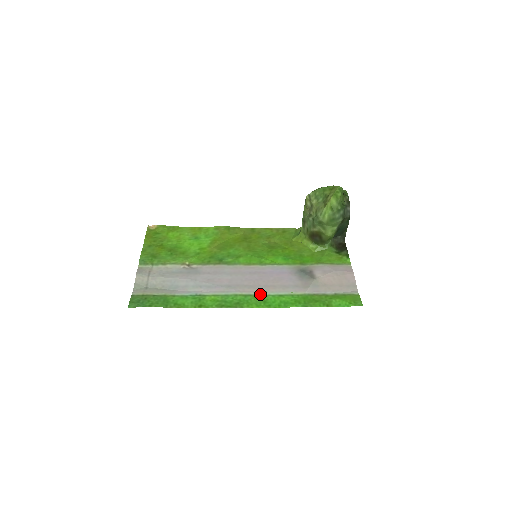
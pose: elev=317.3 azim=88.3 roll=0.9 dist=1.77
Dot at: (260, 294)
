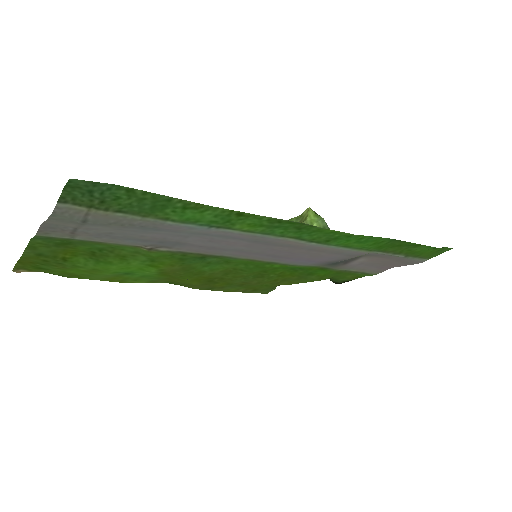
Dot at: (315, 243)
